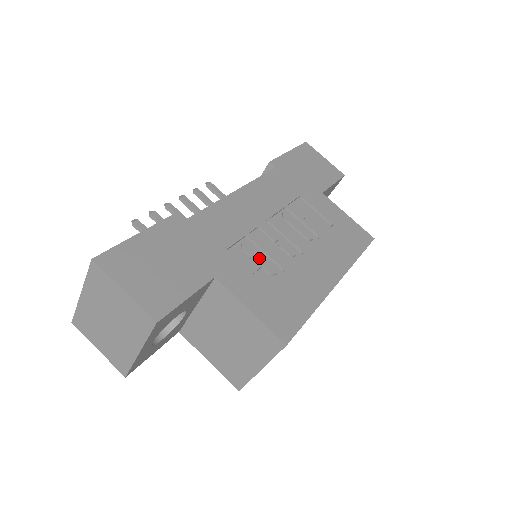
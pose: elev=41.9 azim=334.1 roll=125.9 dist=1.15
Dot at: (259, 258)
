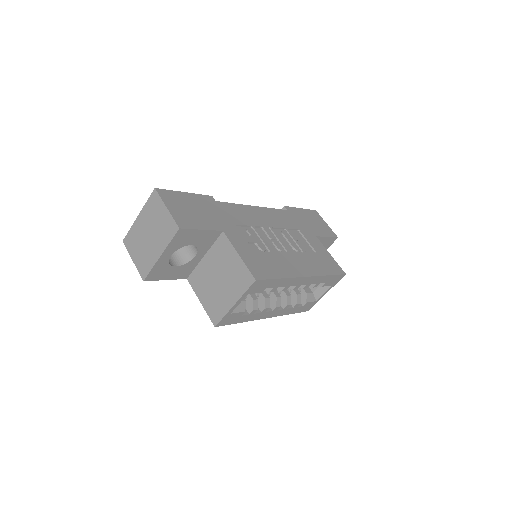
Dot at: (256, 239)
